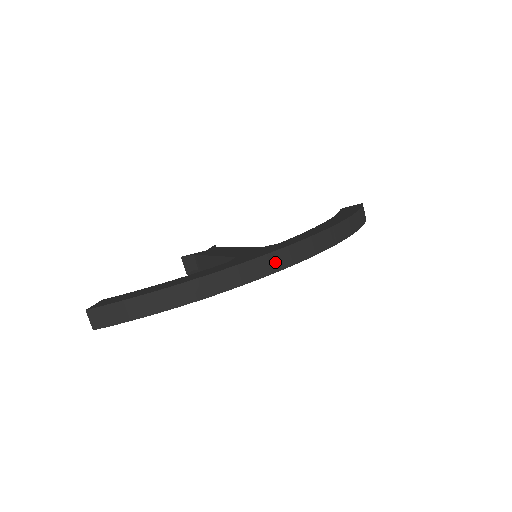
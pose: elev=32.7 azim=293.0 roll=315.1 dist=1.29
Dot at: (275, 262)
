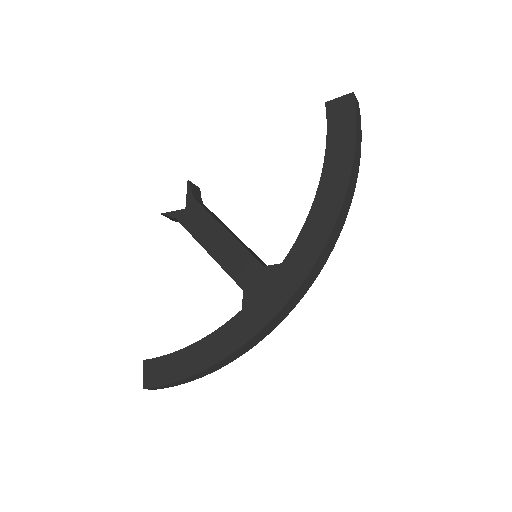
Dot at: (289, 308)
